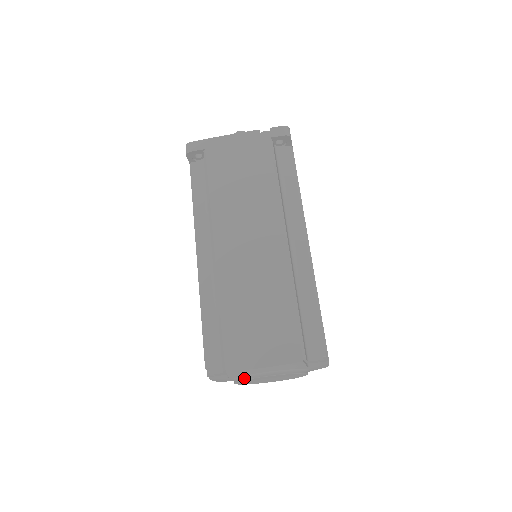
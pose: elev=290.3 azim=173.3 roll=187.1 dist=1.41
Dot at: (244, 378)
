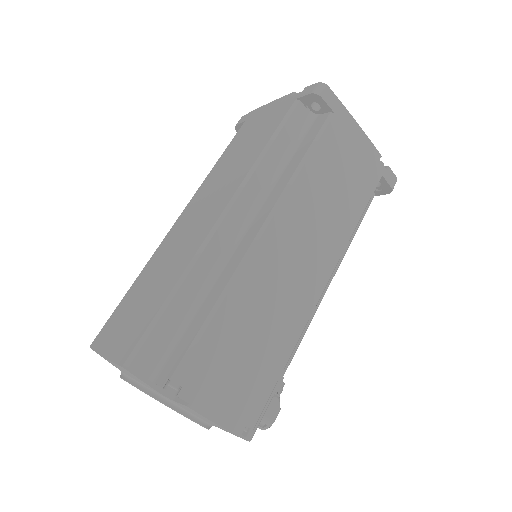
Dot at: occluded
